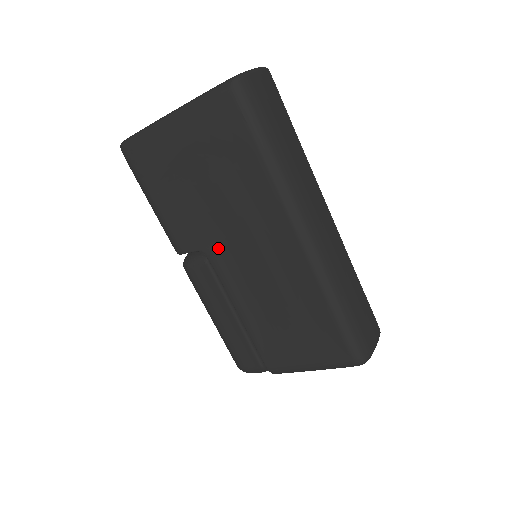
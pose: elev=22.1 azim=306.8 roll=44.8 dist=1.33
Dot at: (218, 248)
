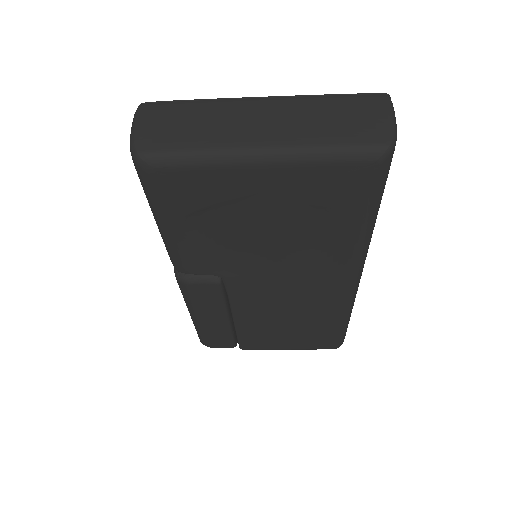
Dot at: (244, 276)
